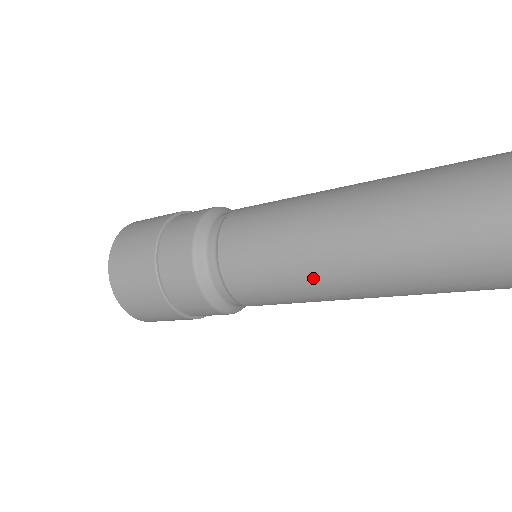
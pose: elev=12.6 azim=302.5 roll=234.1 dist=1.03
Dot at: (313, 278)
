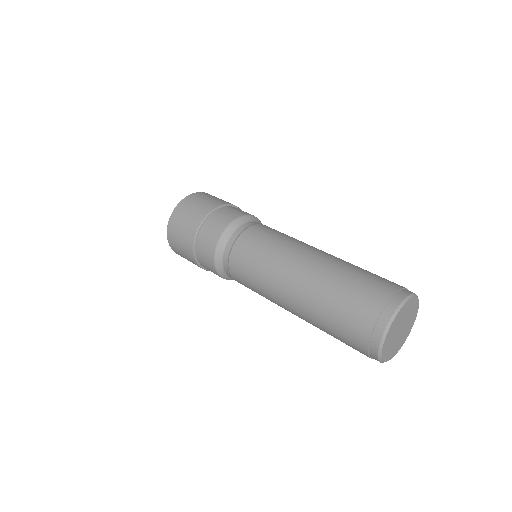
Dot at: occluded
